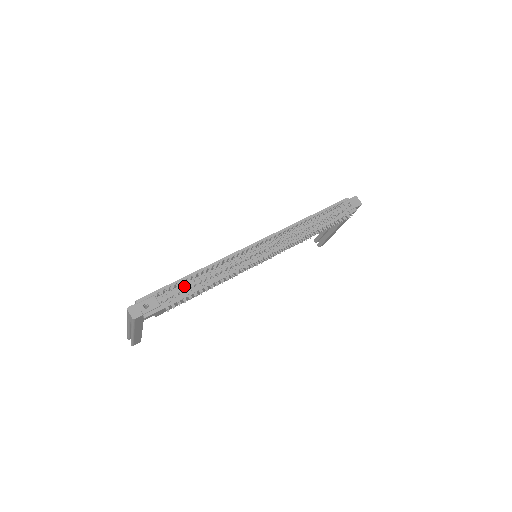
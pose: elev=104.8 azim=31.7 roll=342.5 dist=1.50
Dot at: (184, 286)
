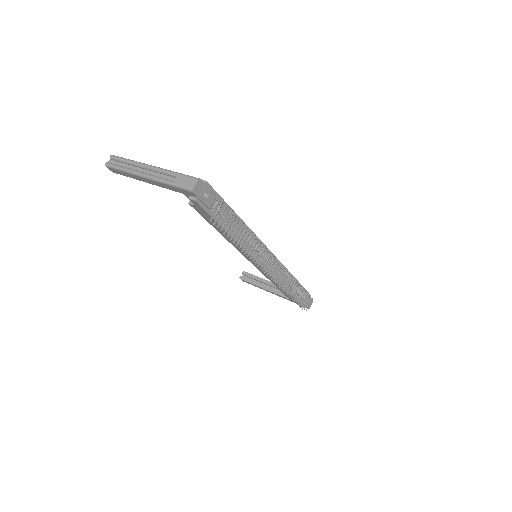
Dot at: (236, 222)
